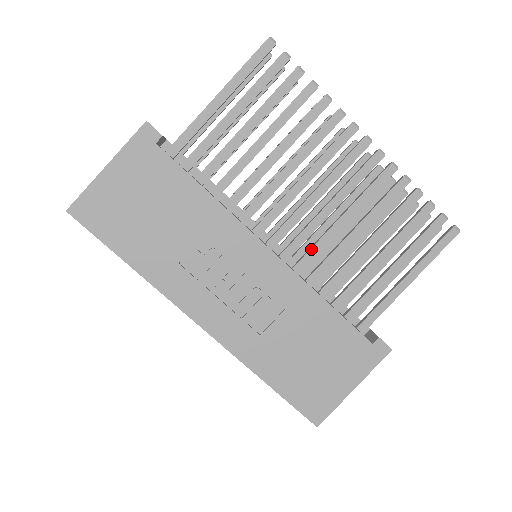
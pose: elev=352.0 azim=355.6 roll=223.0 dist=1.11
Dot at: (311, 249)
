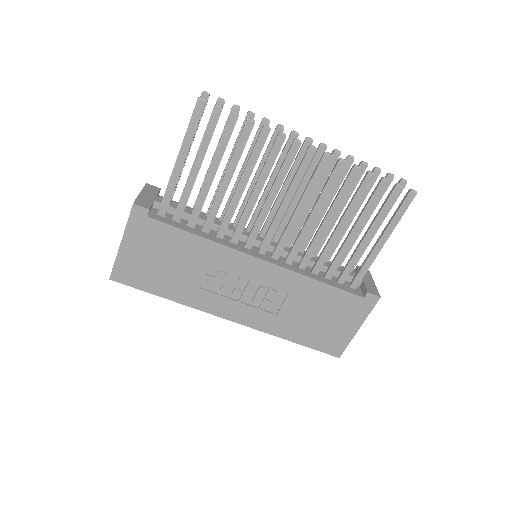
Dot at: (294, 245)
